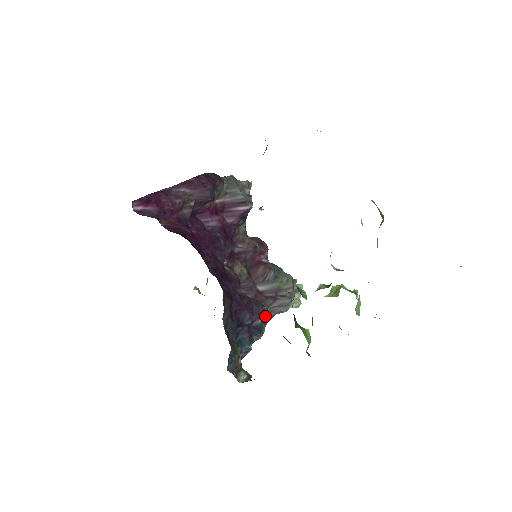
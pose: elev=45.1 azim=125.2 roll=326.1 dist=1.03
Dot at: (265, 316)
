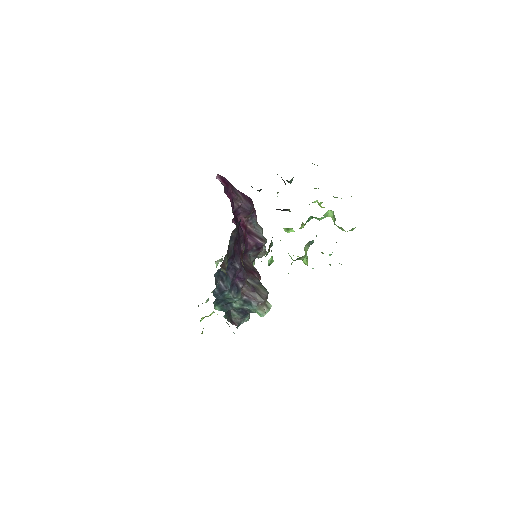
Dot at: (243, 295)
